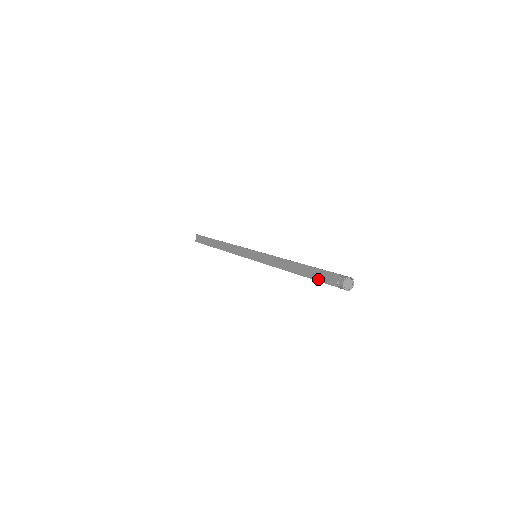
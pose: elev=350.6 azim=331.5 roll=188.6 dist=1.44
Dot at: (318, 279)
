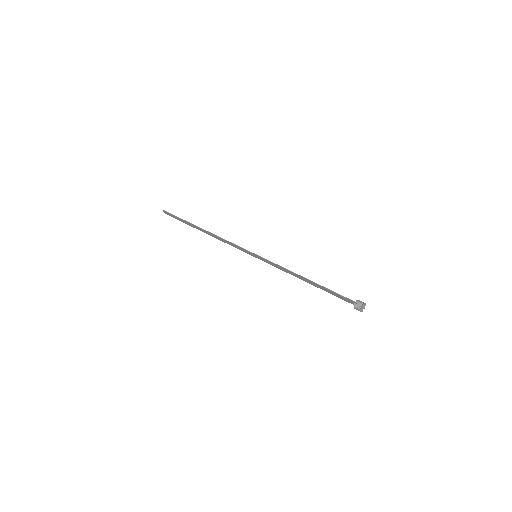
Dot at: occluded
